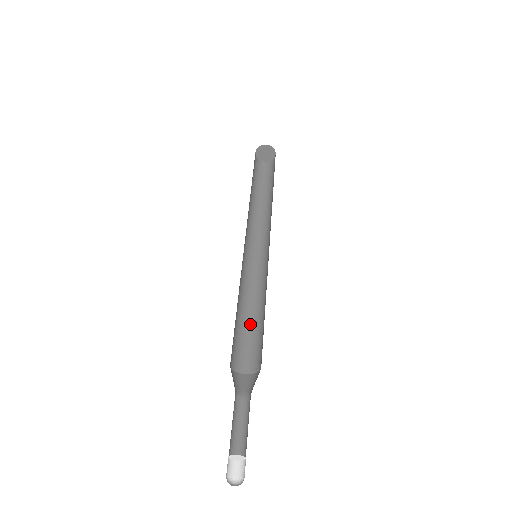
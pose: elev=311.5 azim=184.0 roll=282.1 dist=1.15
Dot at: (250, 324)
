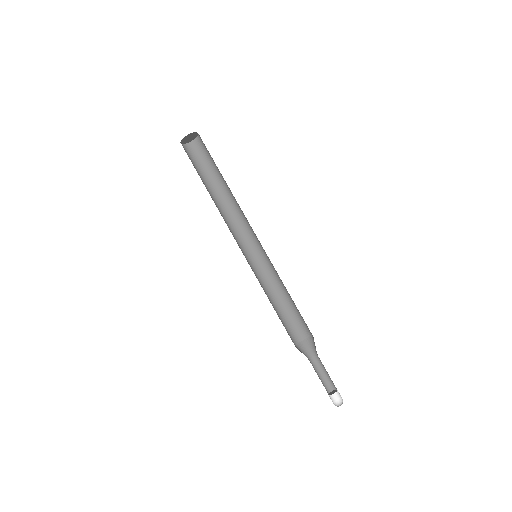
Dot at: (280, 308)
